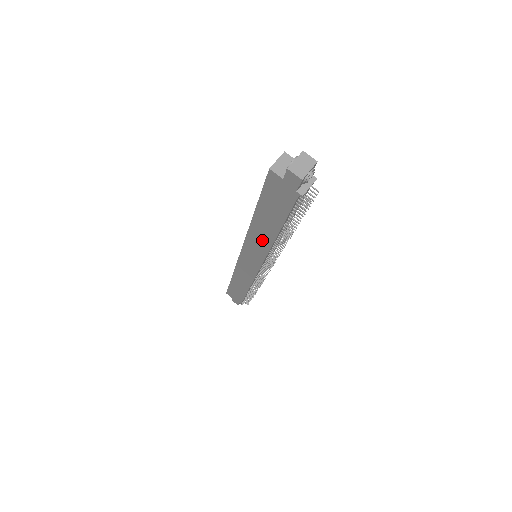
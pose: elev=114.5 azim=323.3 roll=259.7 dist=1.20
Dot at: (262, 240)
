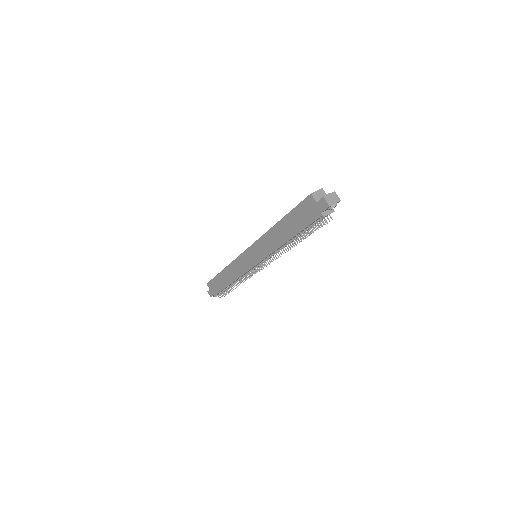
Dot at: (273, 242)
